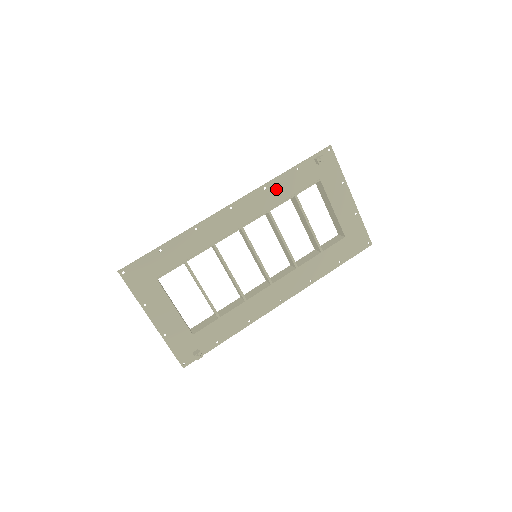
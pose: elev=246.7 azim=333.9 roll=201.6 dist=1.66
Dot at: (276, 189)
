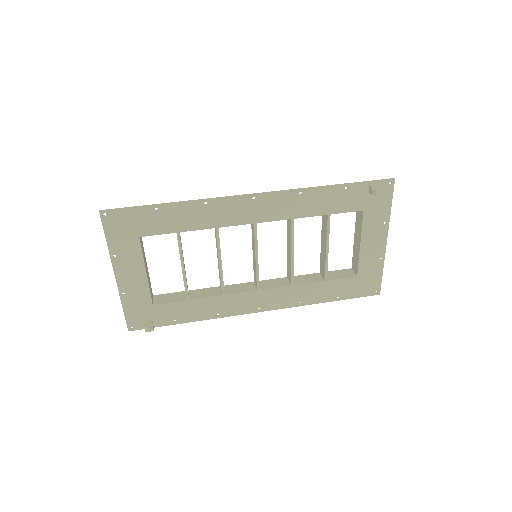
Dot at: (312, 199)
